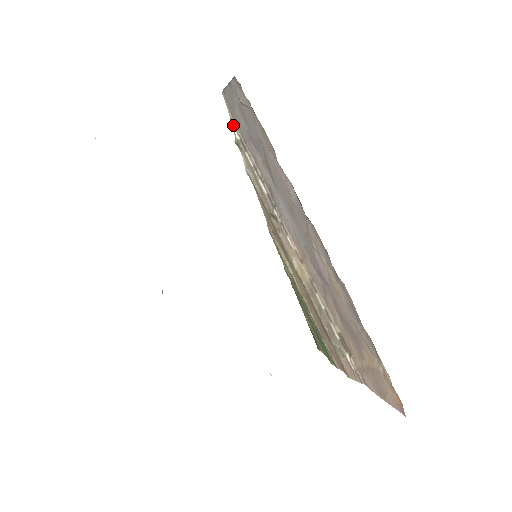
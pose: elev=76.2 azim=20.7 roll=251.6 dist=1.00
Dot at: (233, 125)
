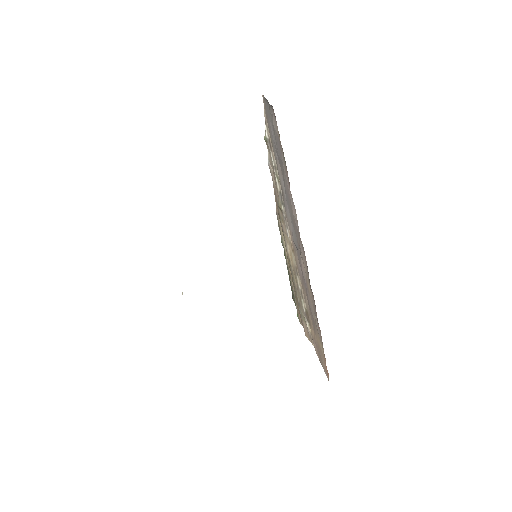
Dot at: (266, 125)
